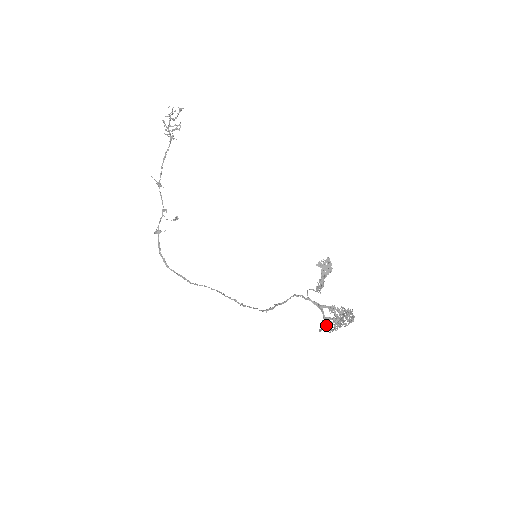
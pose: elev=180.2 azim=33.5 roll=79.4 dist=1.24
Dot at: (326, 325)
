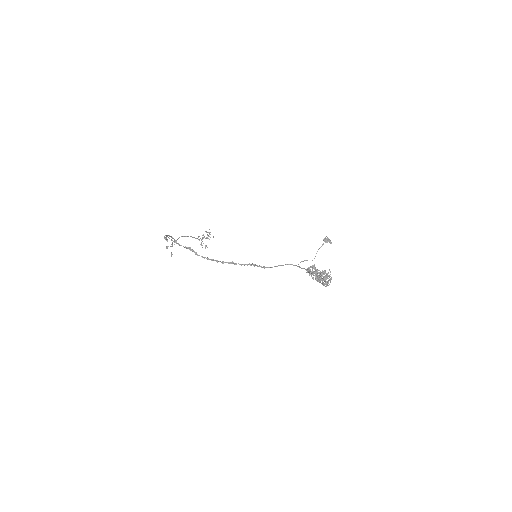
Dot at: occluded
